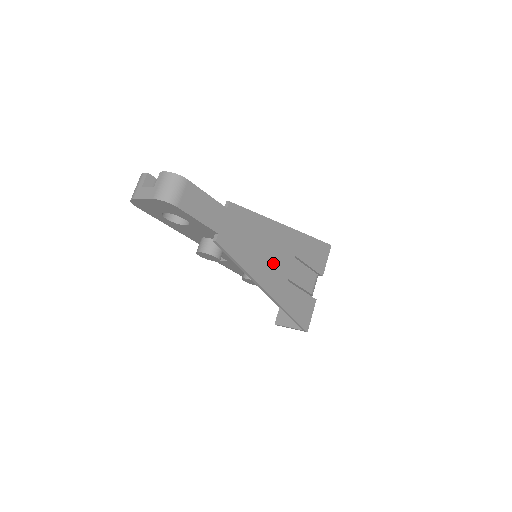
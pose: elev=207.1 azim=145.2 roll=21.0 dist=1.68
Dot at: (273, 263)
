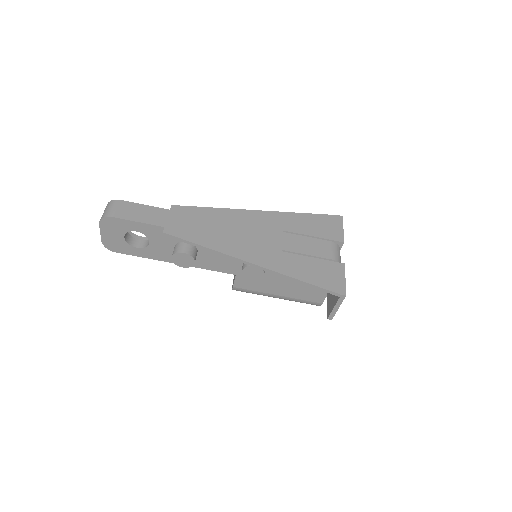
Dot at: (250, 240)
